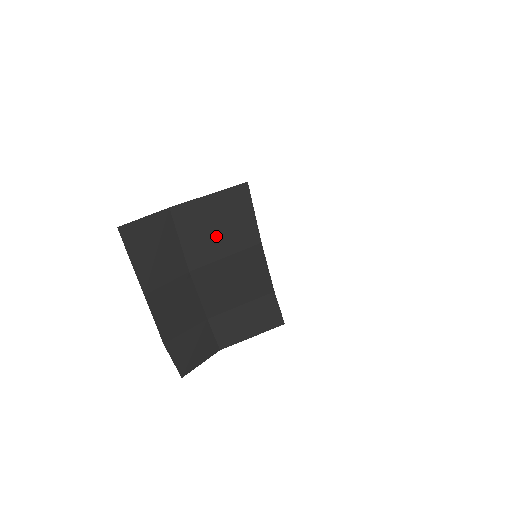
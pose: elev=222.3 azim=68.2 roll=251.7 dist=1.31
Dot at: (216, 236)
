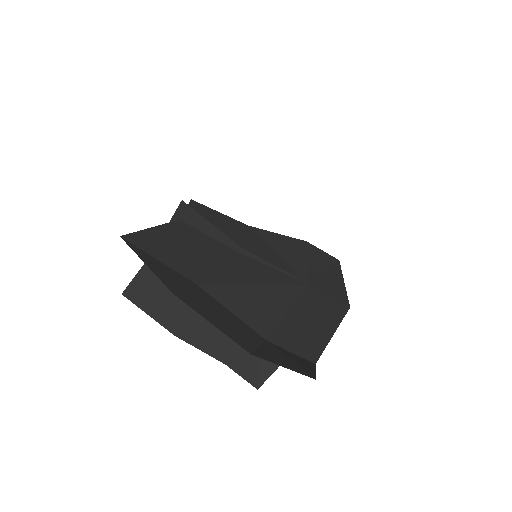
Dot at: occluded
